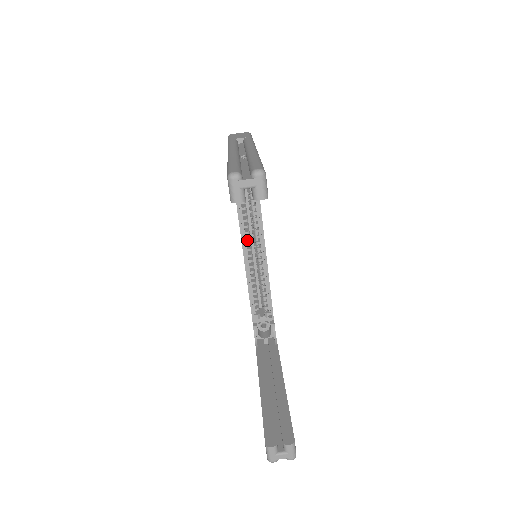
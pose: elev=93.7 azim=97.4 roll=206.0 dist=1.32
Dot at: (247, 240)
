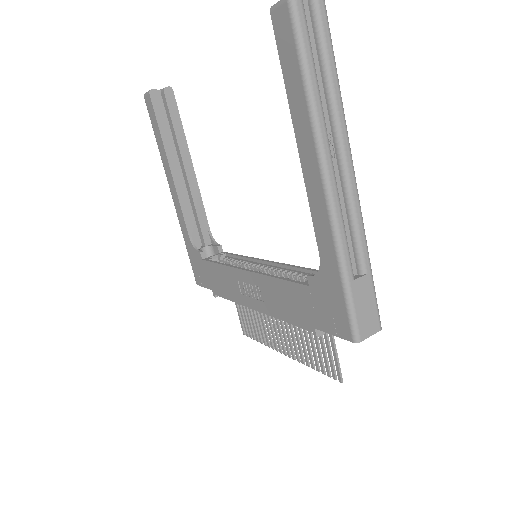
Dot at: occluded
